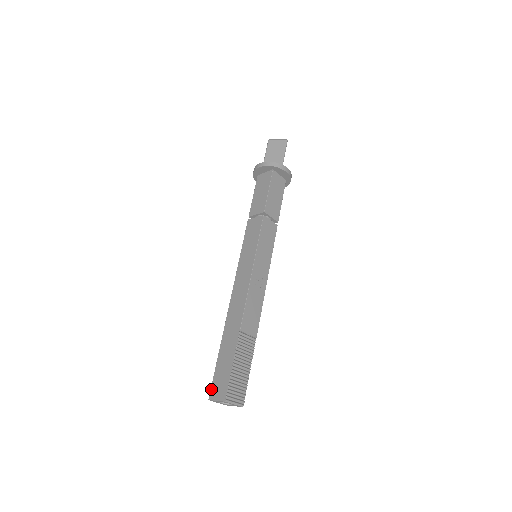
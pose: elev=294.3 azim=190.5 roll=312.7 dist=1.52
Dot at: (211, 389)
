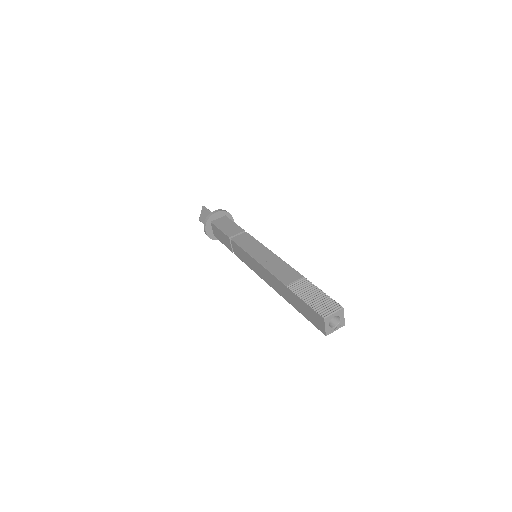
Dot at: occluded
